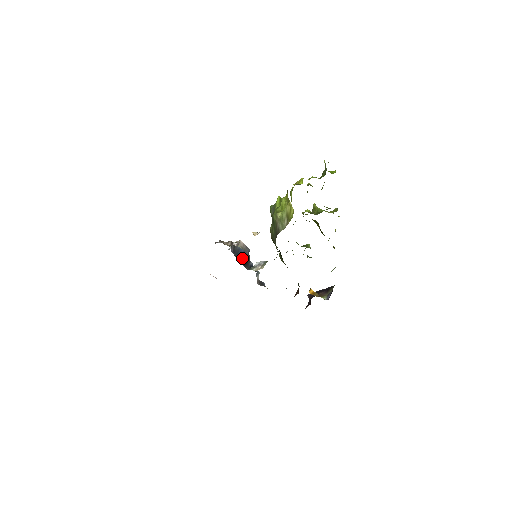
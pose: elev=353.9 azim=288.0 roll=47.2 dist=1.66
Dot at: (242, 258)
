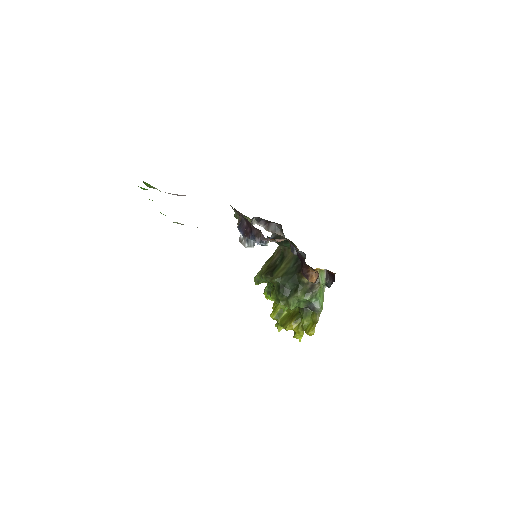
Dot at: occluded
